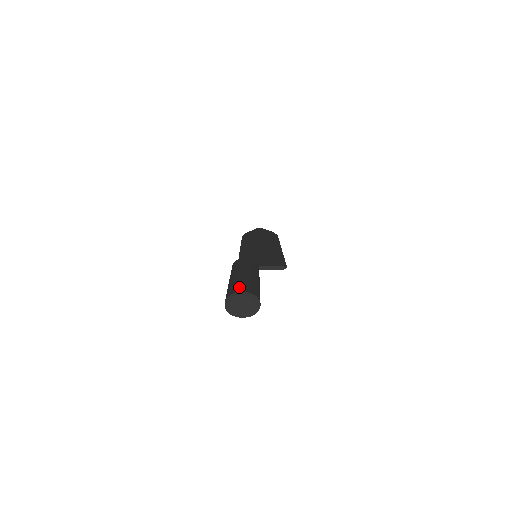
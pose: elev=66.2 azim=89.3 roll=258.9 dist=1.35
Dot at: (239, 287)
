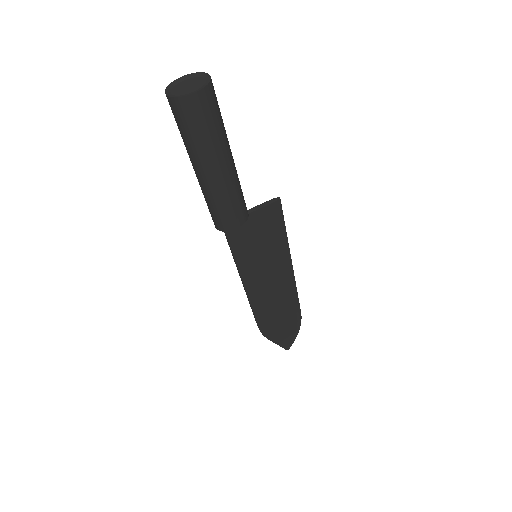
Dot at: occluded
